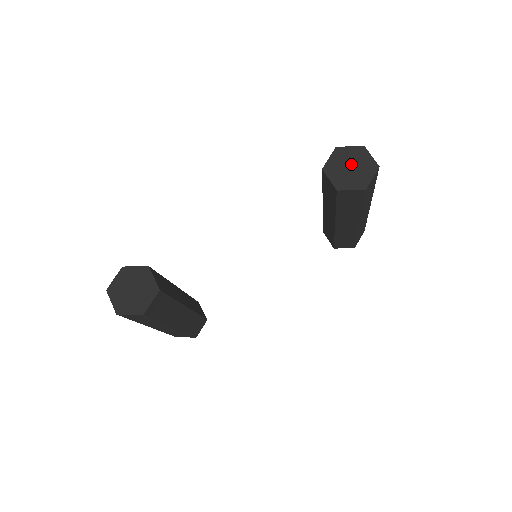
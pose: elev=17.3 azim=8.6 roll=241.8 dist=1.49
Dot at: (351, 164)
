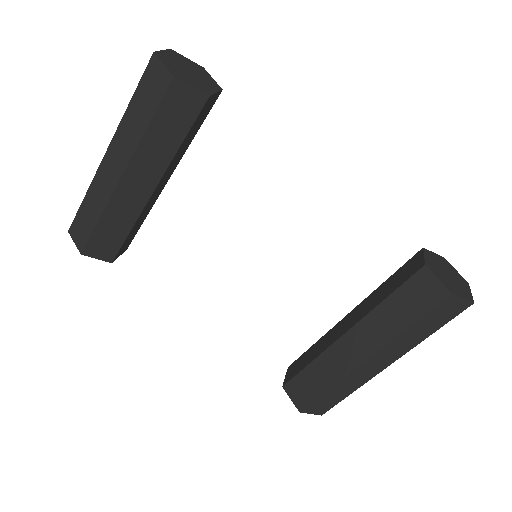
Dot at: (450, 274)
